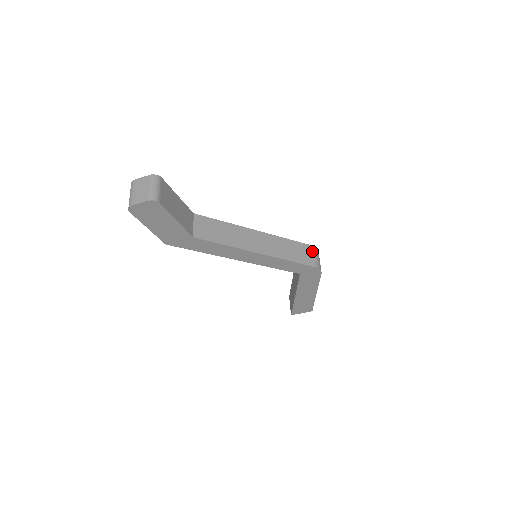
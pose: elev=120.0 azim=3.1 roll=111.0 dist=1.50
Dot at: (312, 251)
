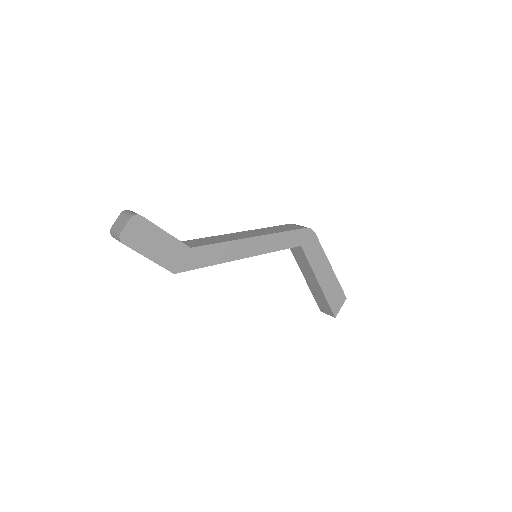
Dot at: (293, 225)
